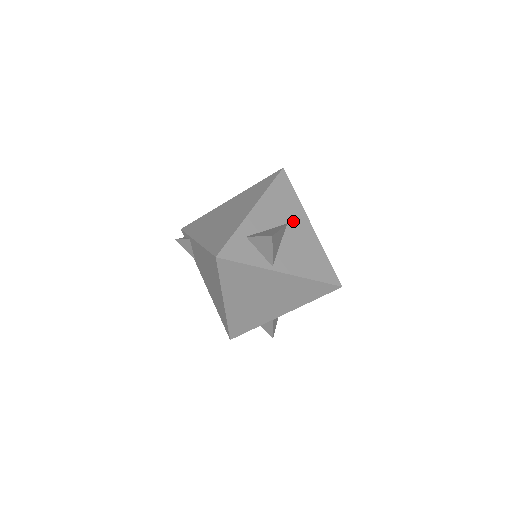
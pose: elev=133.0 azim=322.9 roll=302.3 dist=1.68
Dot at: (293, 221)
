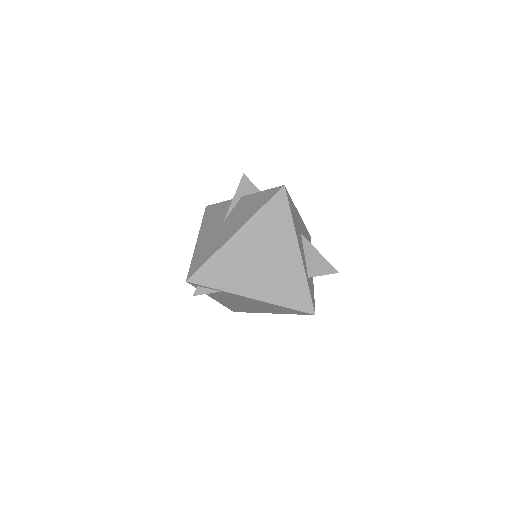
Dot at: (300, 226)
